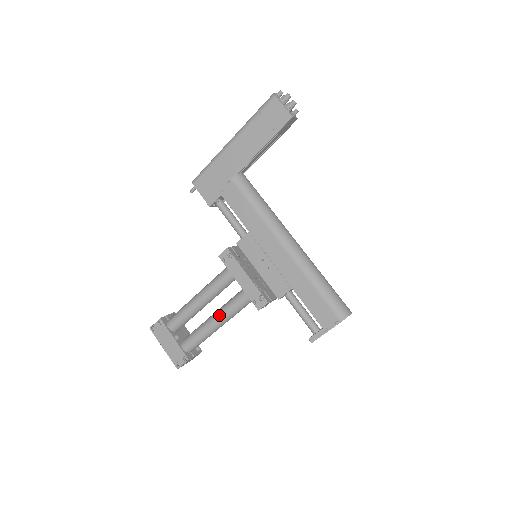
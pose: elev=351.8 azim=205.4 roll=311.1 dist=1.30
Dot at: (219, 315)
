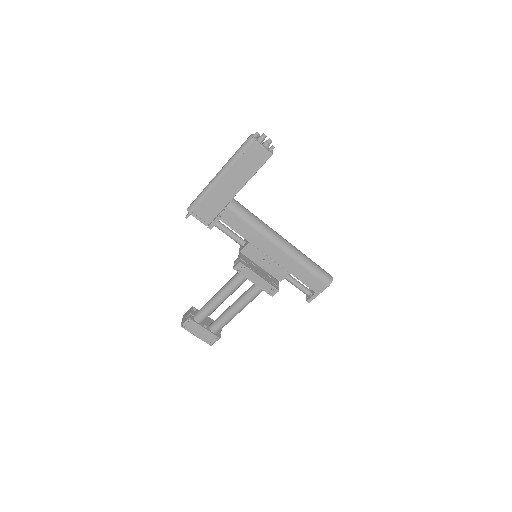
Dot at: (240, 306)
